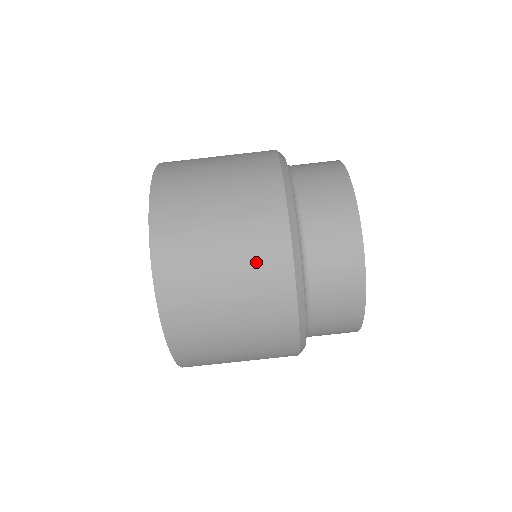
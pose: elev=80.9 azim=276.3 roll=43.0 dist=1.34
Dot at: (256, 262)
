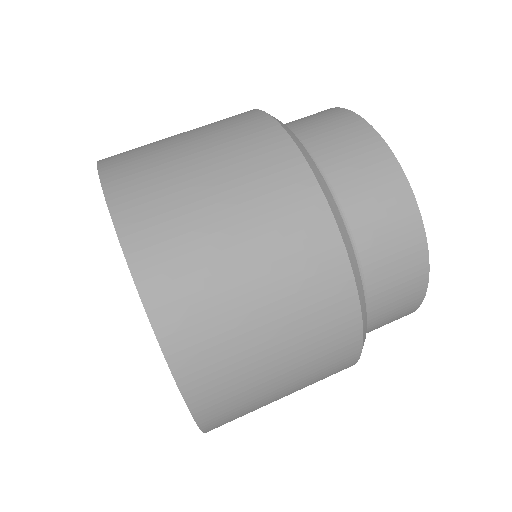
Dot at: (301, 277)
